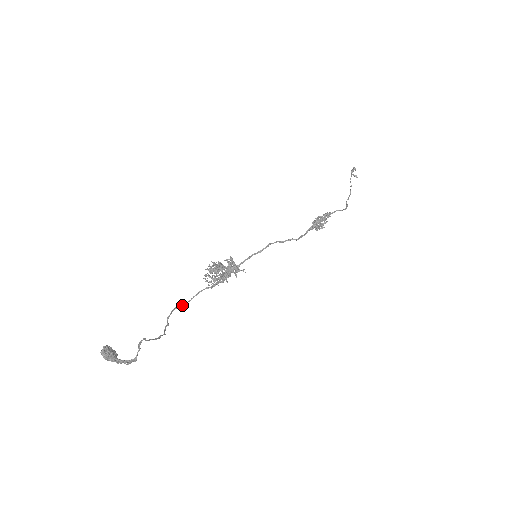
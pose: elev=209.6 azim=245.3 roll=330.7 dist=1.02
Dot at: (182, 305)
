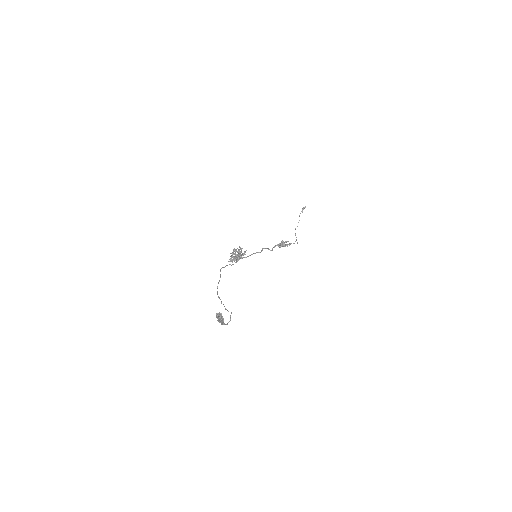
Dot at: (220, 274)
